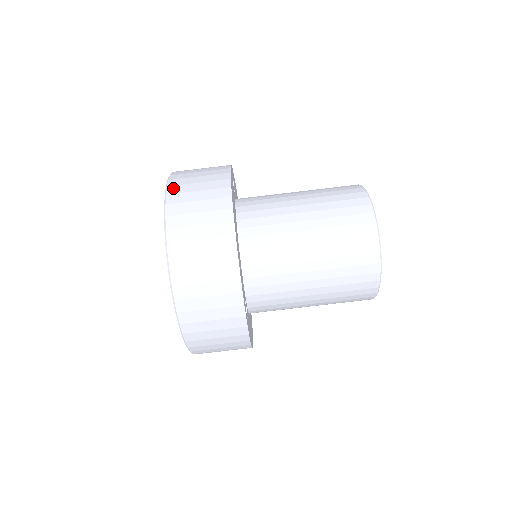
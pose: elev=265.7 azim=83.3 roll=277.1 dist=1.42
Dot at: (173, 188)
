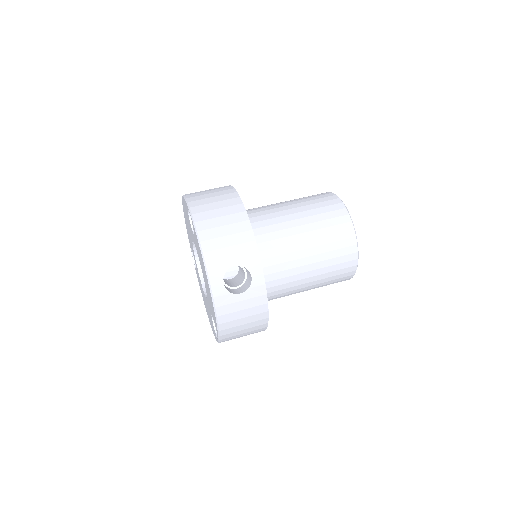
Dot at: occluded
